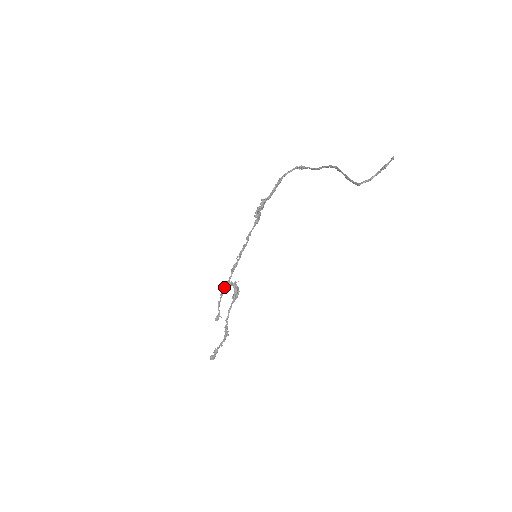
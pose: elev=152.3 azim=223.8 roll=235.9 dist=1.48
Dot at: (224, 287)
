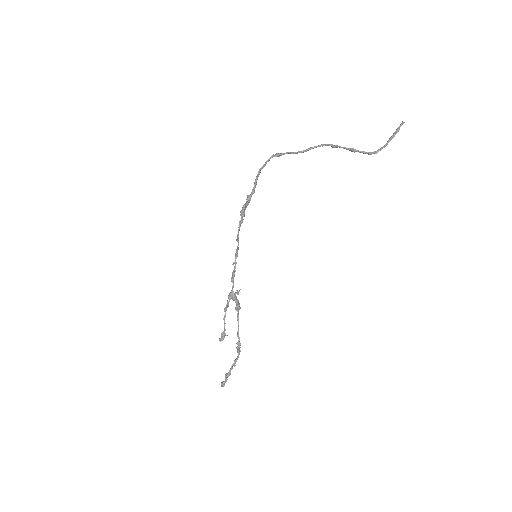
Dot at: occluded
